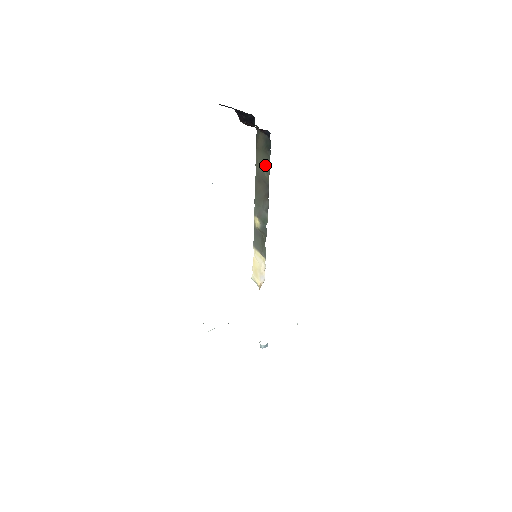
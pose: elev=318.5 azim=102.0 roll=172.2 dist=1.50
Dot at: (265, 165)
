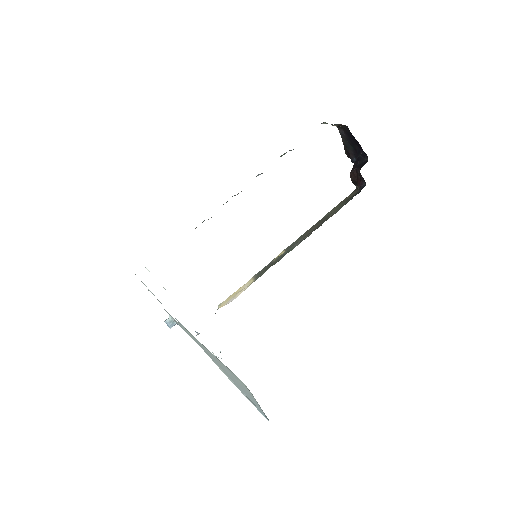
Dot at: (336, 210)
